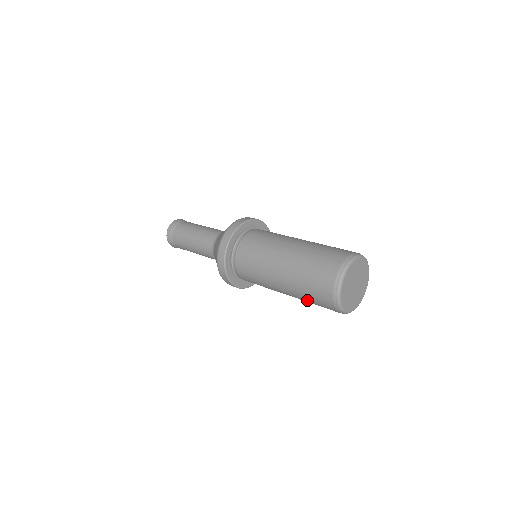
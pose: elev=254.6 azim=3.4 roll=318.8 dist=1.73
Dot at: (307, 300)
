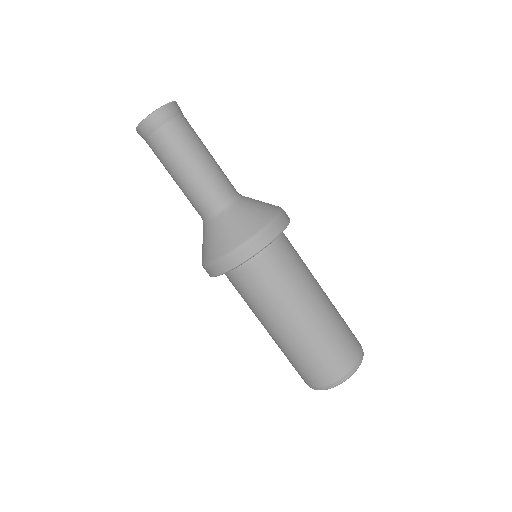
Dot at: (297, 358)
